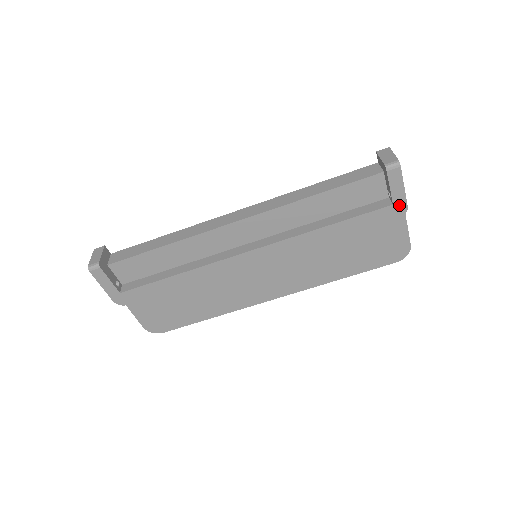
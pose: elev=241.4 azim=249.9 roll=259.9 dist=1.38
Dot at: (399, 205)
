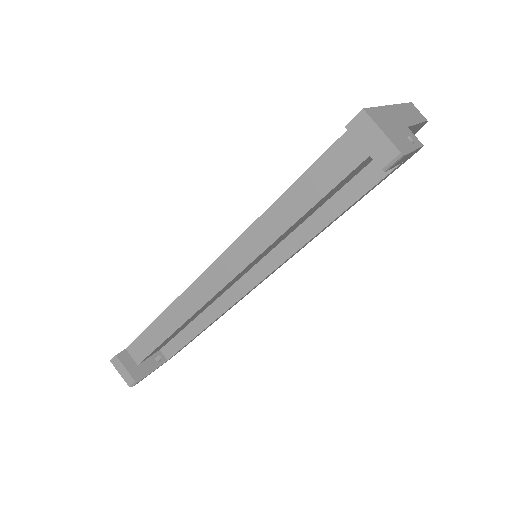
Dot at: (411, 155)
